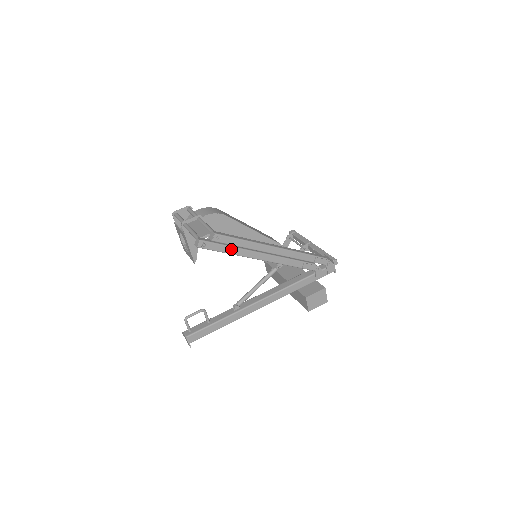
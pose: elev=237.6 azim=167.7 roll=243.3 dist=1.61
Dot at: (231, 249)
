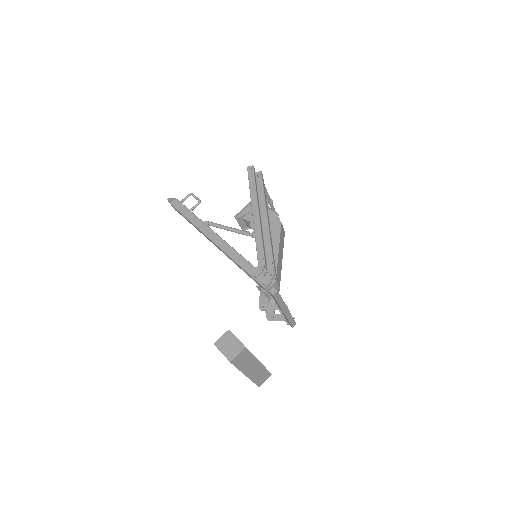
Dot at: (254, 188)
